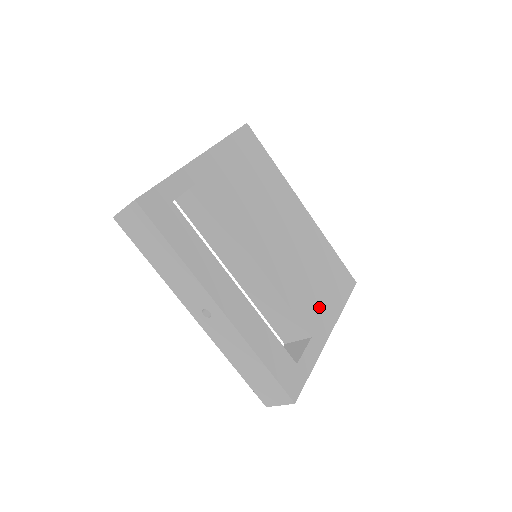
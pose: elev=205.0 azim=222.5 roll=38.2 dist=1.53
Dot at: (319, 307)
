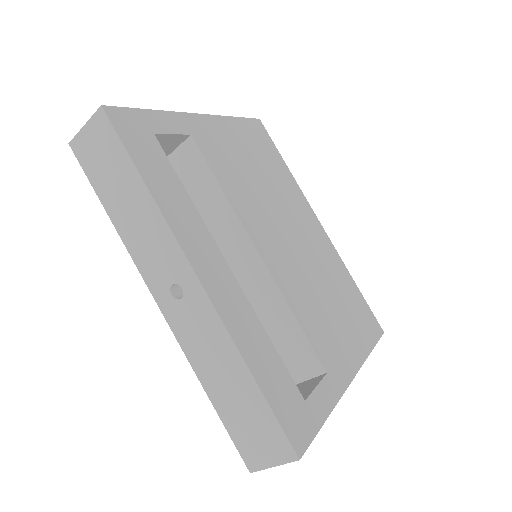
Dot at: (337, 339)
